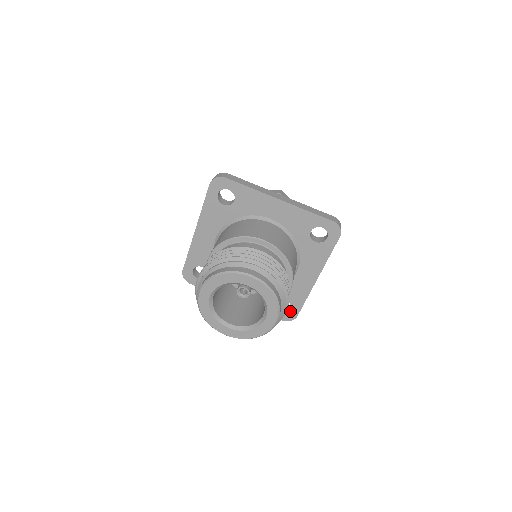
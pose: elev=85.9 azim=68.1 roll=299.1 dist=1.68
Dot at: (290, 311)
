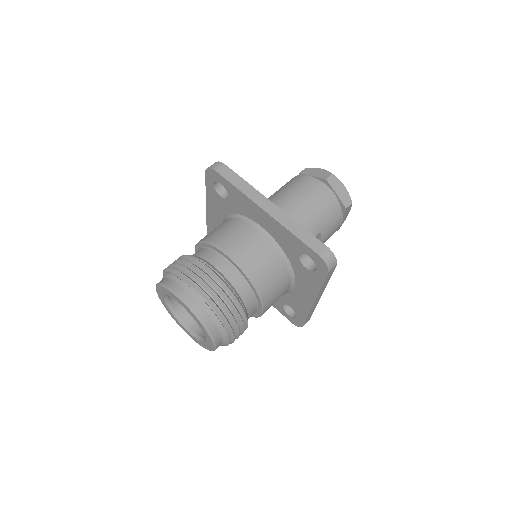
Dot at: (296, 318)
